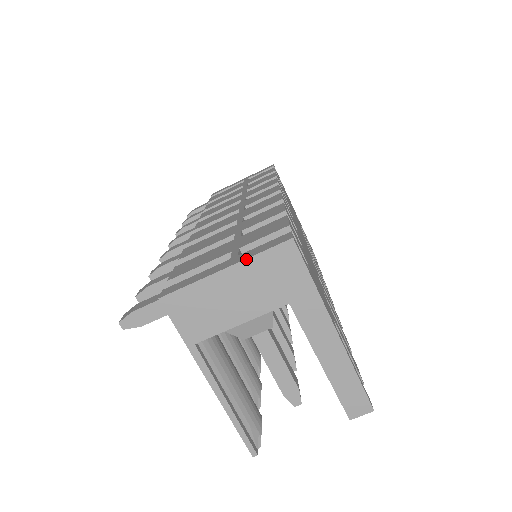
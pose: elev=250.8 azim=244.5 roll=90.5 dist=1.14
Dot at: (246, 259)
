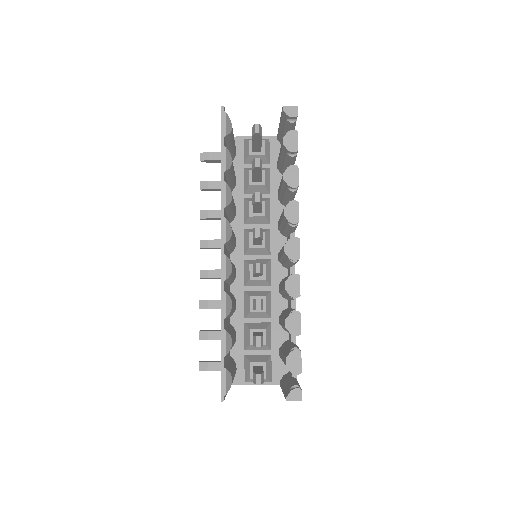
Dot at: occluded
